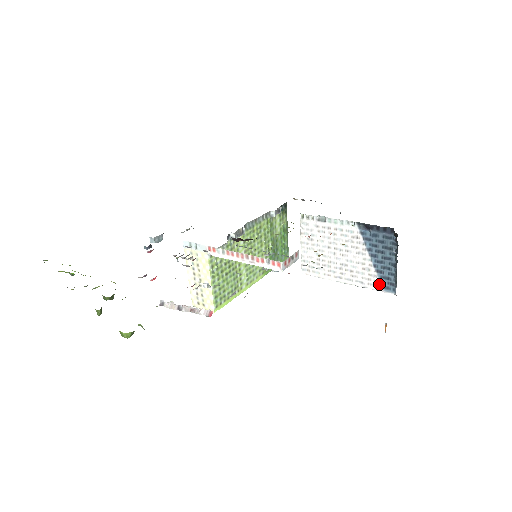
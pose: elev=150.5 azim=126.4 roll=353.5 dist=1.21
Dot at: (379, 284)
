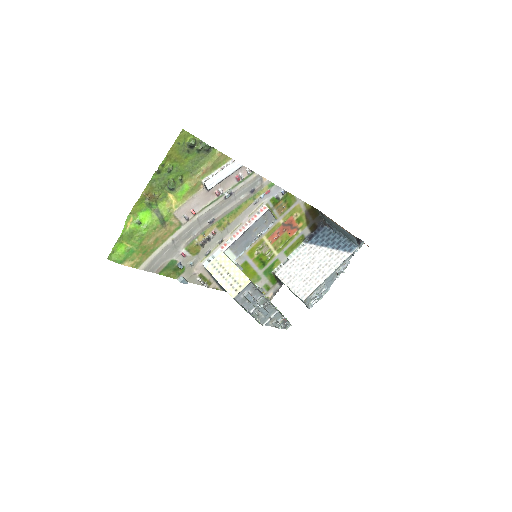
Dot at: (345, 253)
